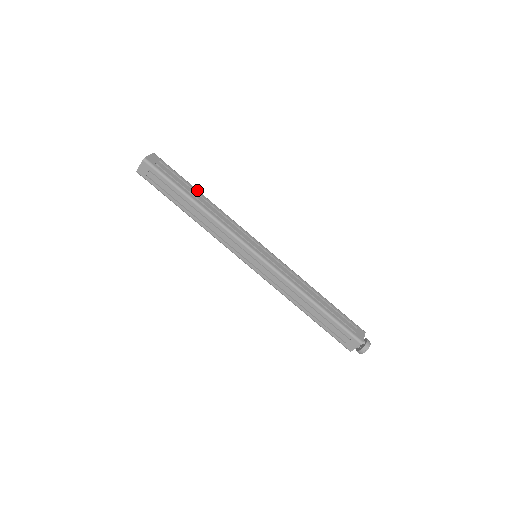
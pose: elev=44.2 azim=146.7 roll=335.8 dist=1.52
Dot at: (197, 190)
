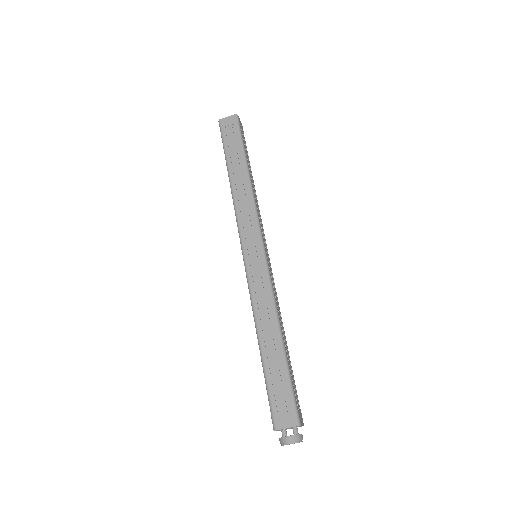
Dot at: occluded
